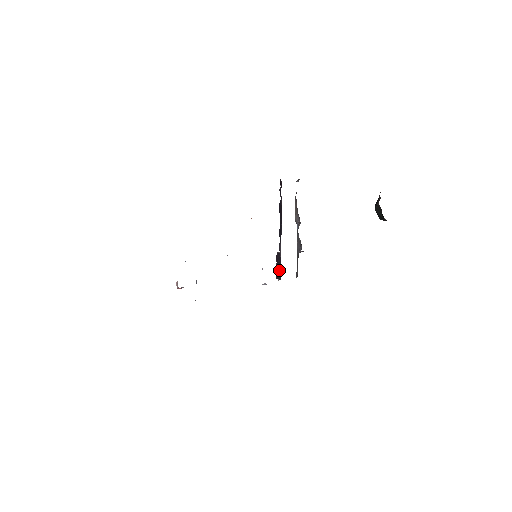
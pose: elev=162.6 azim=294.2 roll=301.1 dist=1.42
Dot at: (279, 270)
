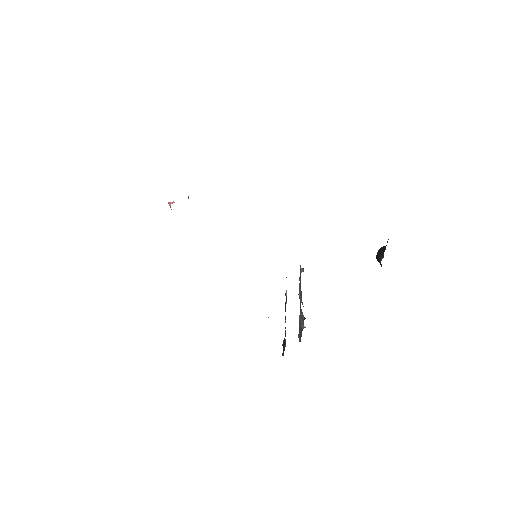
Dot at: (284, 344)
